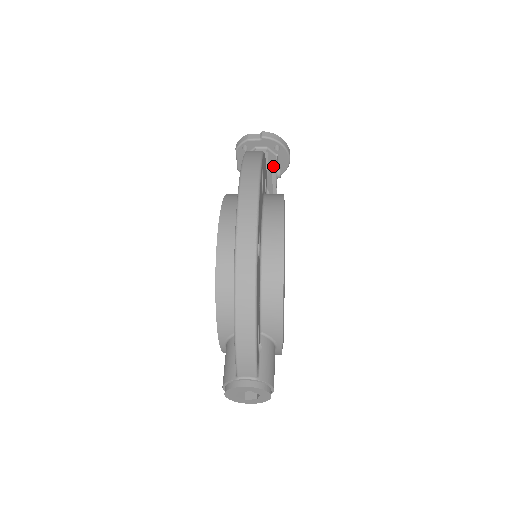
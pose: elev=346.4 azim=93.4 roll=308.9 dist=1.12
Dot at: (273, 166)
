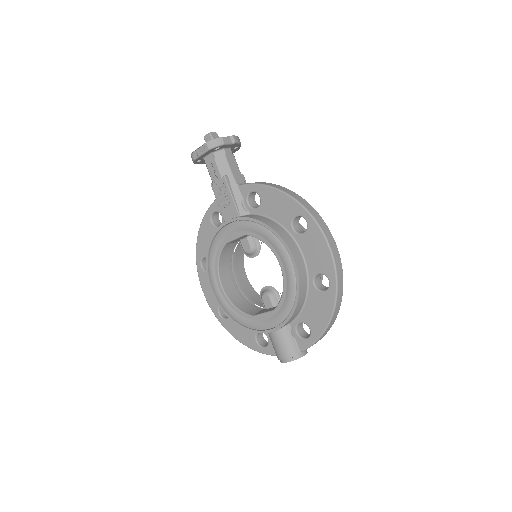
Dot at: occluded
